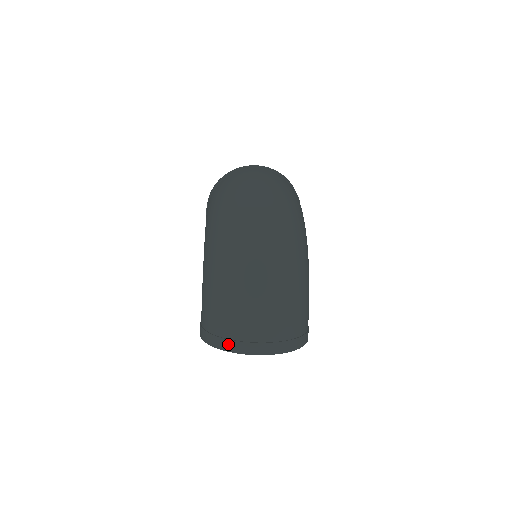
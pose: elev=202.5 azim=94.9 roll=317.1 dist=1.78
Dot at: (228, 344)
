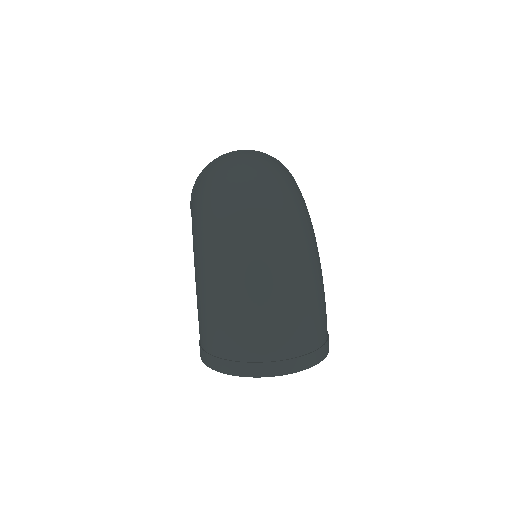
Dot at: (237, 367)
